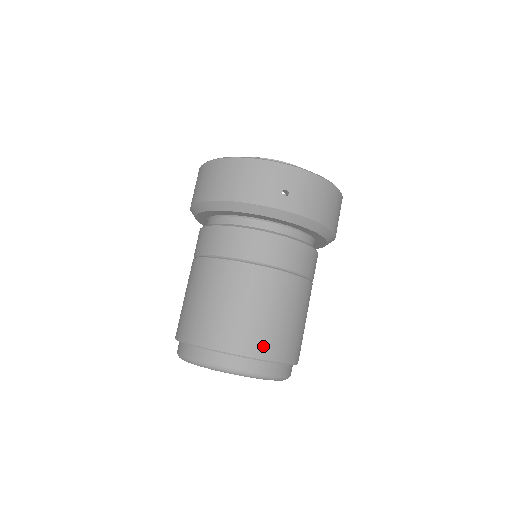
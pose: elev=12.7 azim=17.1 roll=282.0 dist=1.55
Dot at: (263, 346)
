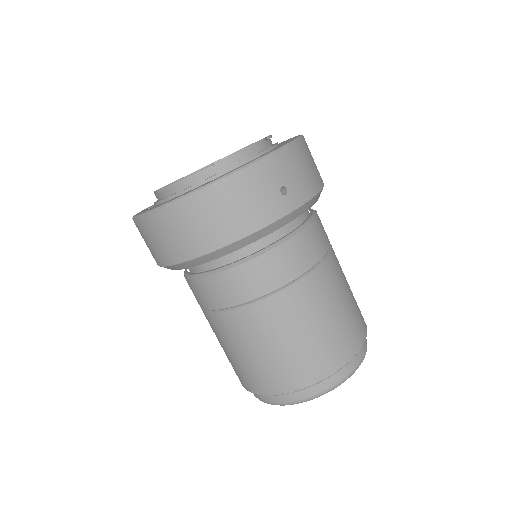
Dot at: (352, 341)
